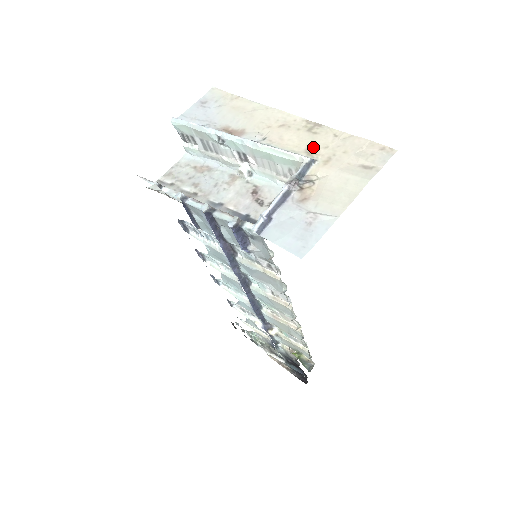
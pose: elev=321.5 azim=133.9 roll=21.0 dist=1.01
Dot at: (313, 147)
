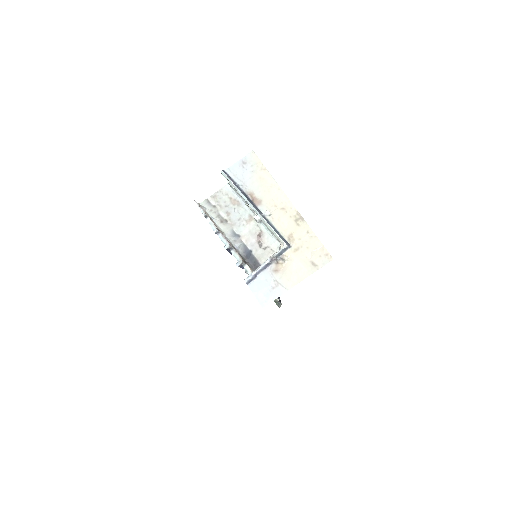
Dot at: (293, 235)
